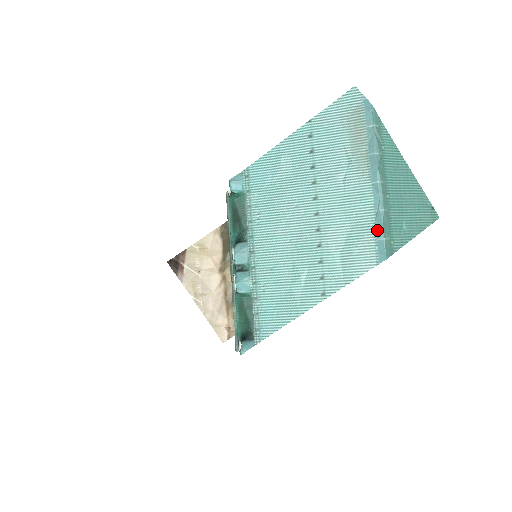
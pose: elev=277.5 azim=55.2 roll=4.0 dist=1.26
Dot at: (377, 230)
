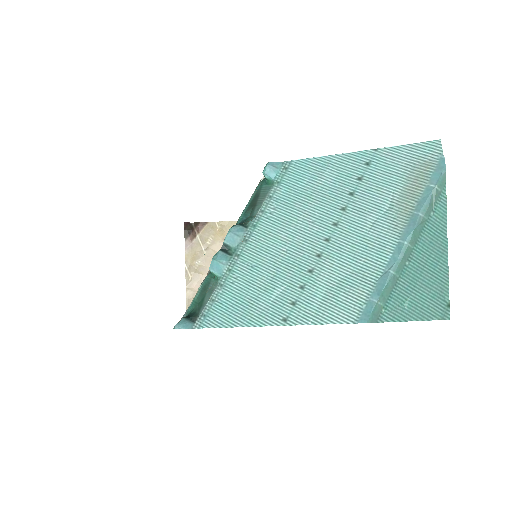
Dot at: (375, 289)
